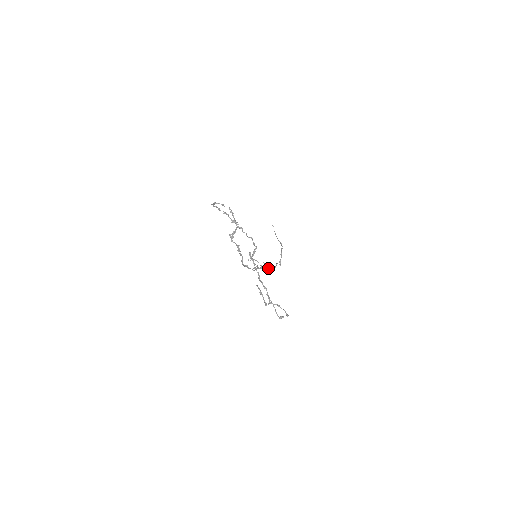
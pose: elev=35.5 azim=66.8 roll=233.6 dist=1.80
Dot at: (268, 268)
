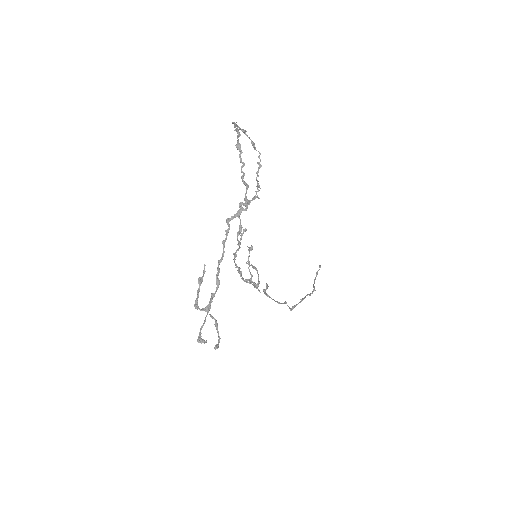
Dot at: (266, 293)
